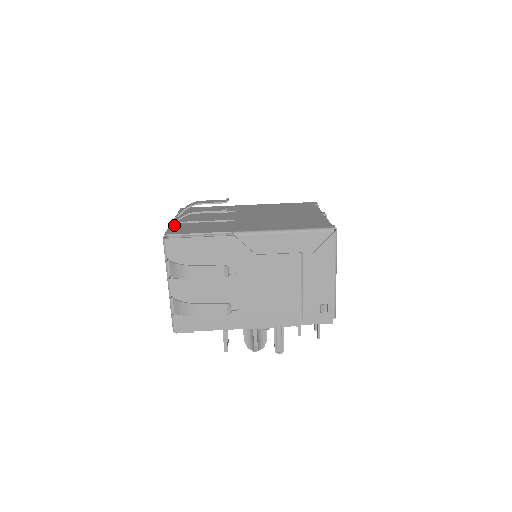
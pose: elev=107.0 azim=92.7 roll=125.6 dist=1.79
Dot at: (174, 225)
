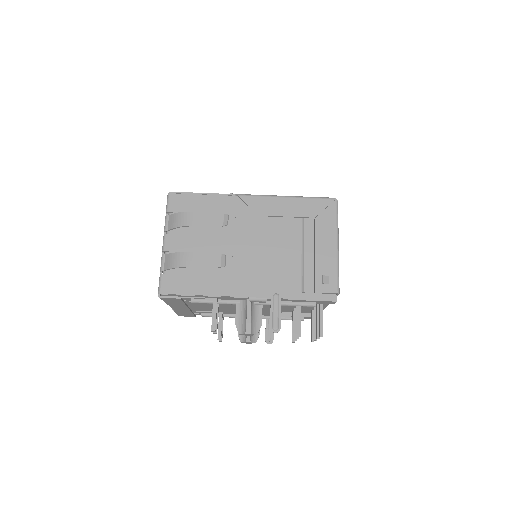
Dot at: occluded
